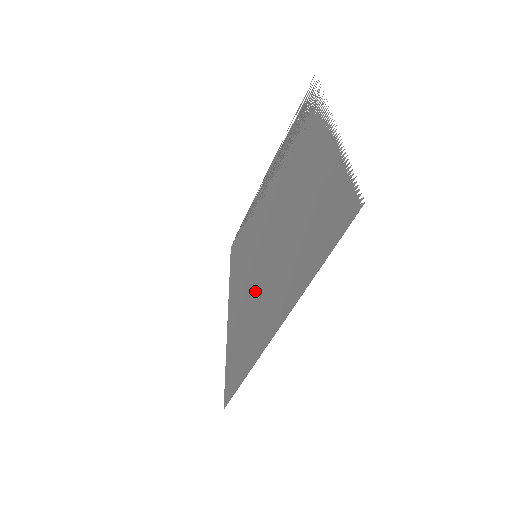
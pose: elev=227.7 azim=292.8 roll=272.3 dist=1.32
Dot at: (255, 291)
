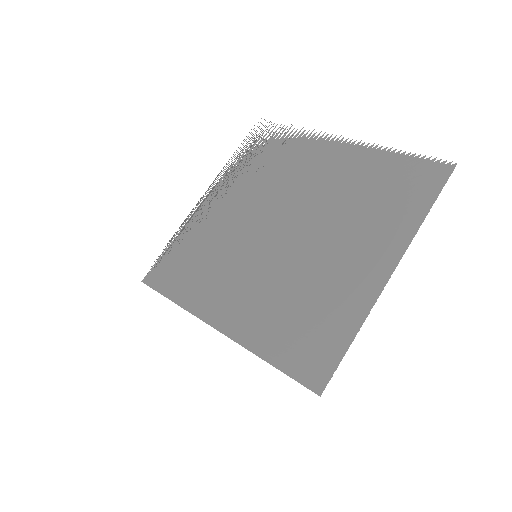
Dot at: (293, 276)
